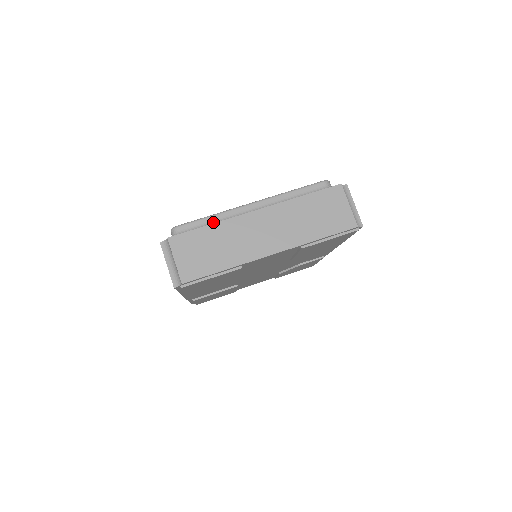
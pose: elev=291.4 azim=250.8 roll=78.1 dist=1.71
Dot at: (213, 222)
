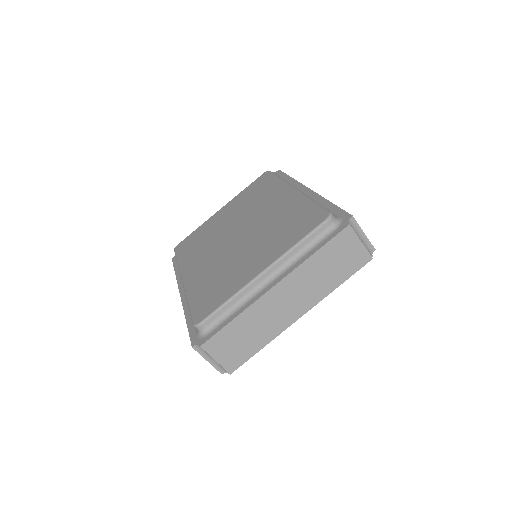
Dot at: (233, 306)
